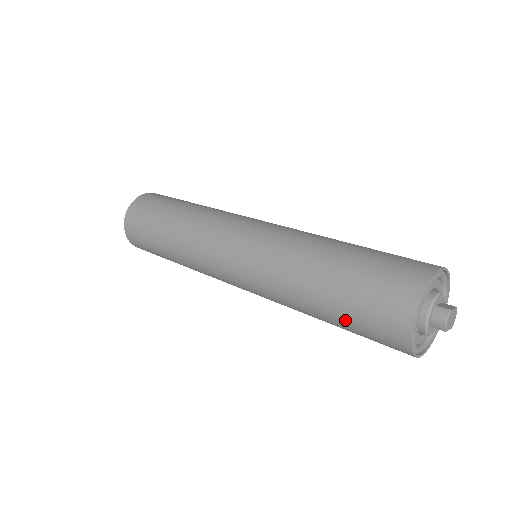
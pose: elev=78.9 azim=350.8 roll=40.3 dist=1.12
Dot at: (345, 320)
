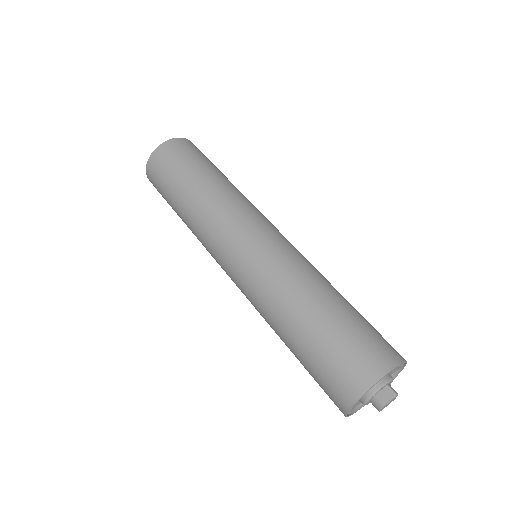
Dot at: occluded
